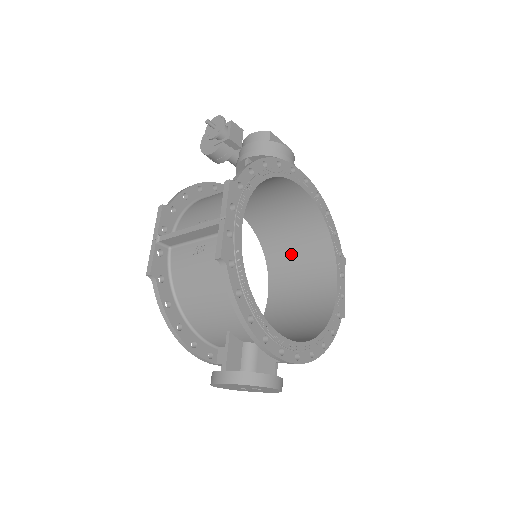
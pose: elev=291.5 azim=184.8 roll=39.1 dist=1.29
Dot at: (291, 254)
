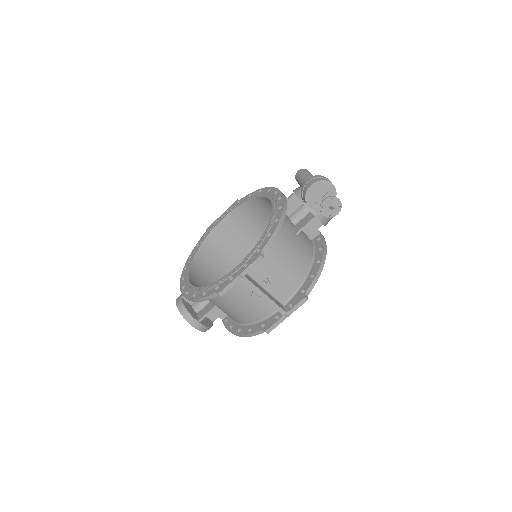
Dot at: (259, 220)
